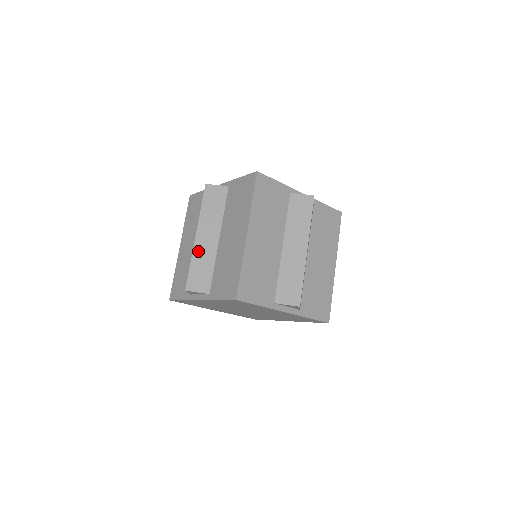
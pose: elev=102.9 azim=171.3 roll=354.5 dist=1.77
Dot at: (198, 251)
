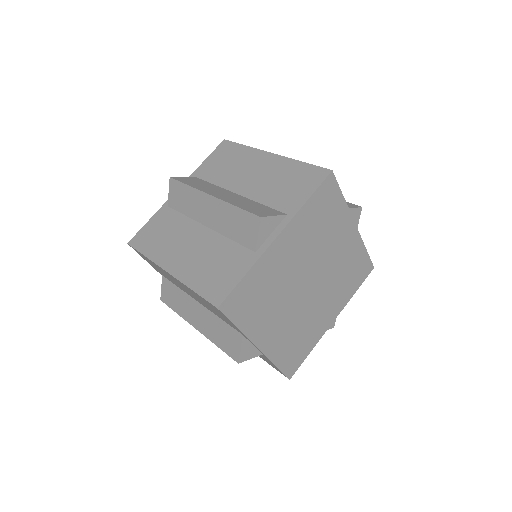
Dot at: (229, 200)
